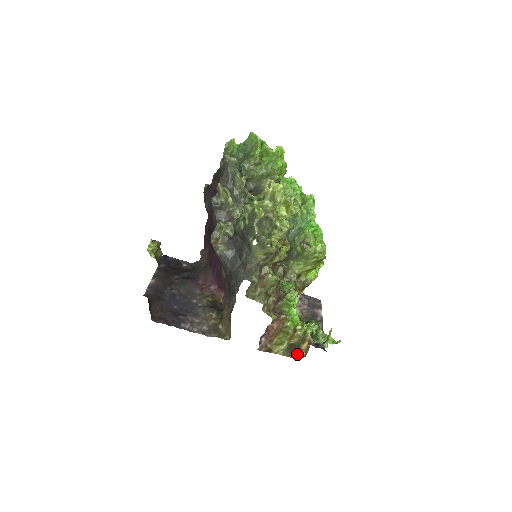
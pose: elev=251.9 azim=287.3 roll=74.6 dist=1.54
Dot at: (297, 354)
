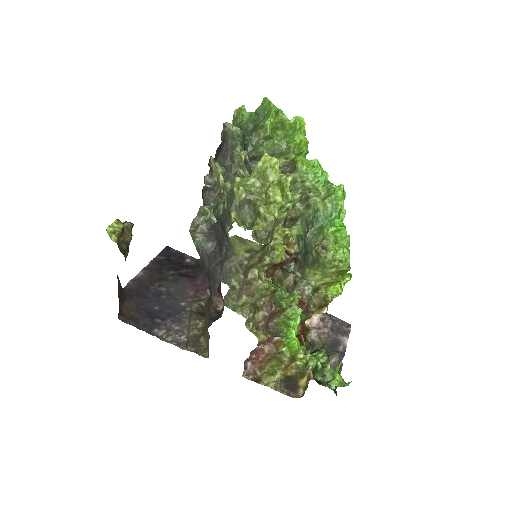
Dot at: (293, 391)
